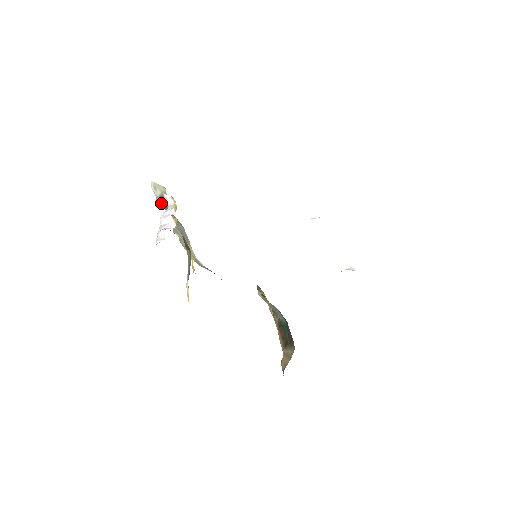
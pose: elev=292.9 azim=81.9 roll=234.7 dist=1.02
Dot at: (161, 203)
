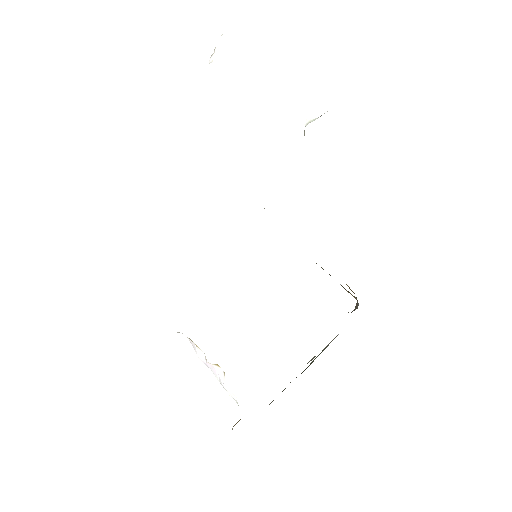
Dot at: occluded
